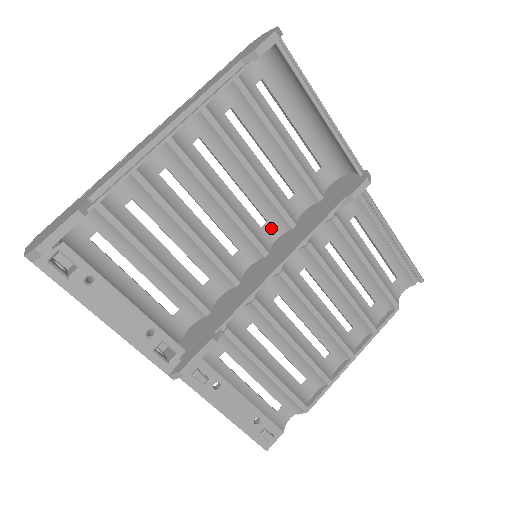
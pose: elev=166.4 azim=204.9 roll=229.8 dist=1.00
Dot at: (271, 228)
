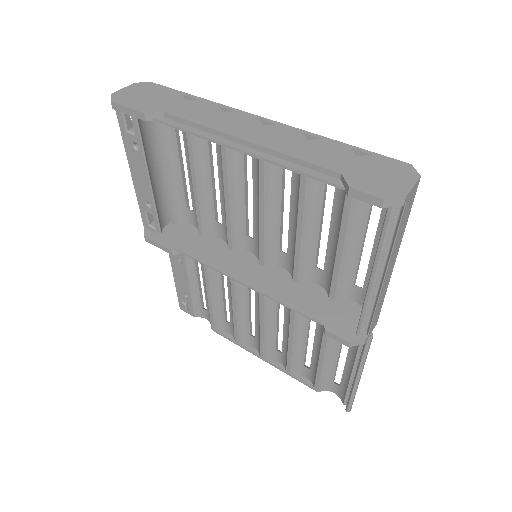
Dot at: (286, 260)
